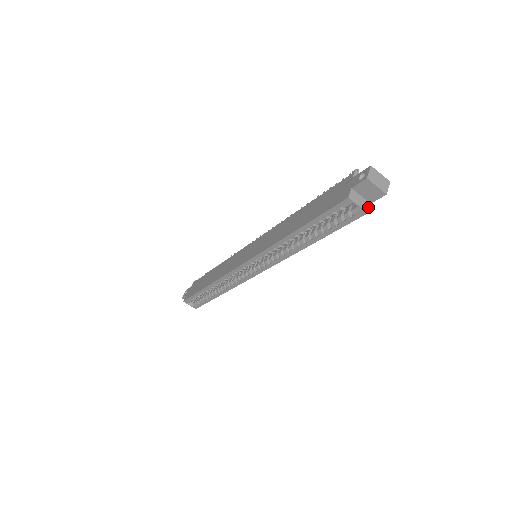
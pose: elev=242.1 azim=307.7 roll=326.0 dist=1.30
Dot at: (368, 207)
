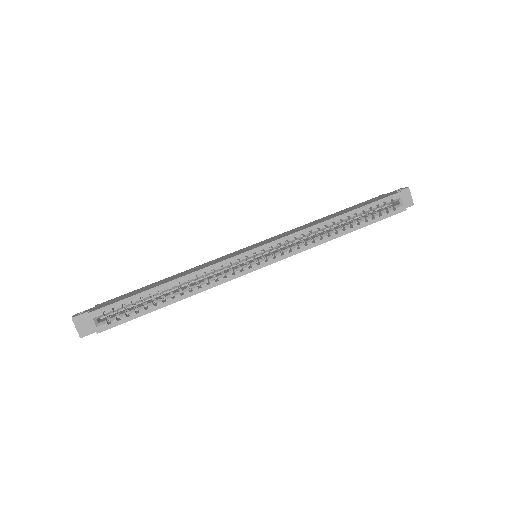
Dot at: (403, 209)
